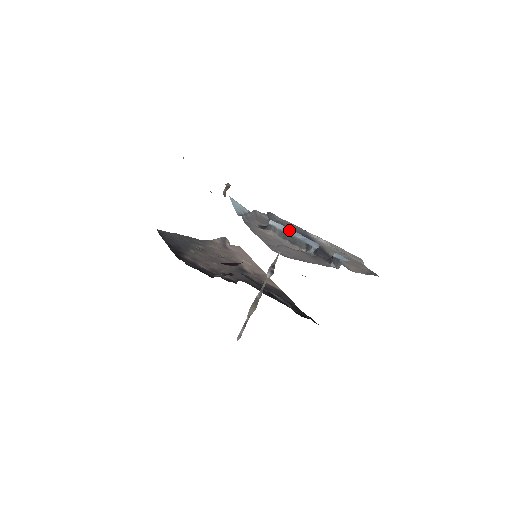
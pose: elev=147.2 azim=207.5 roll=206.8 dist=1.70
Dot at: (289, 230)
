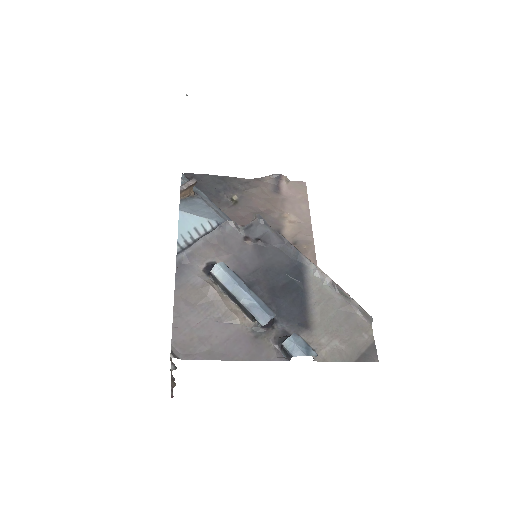
Dot at: (235, 287)
